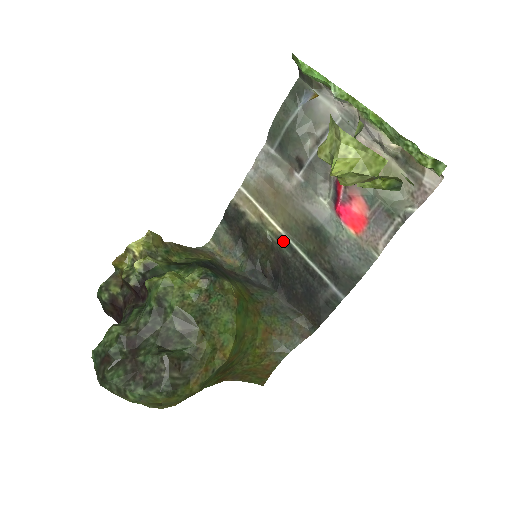
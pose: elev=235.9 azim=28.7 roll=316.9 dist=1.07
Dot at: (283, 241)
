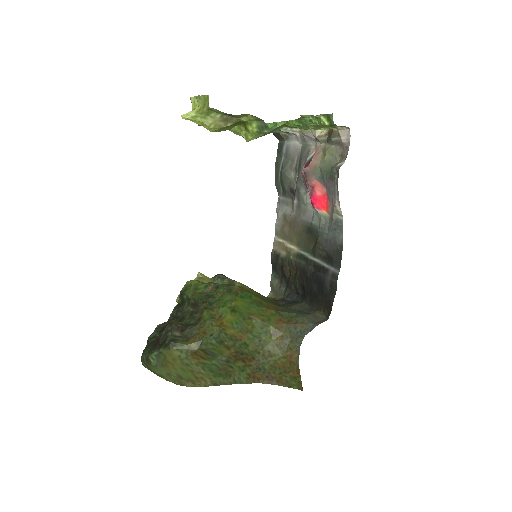
Dot at: (299, 256)
